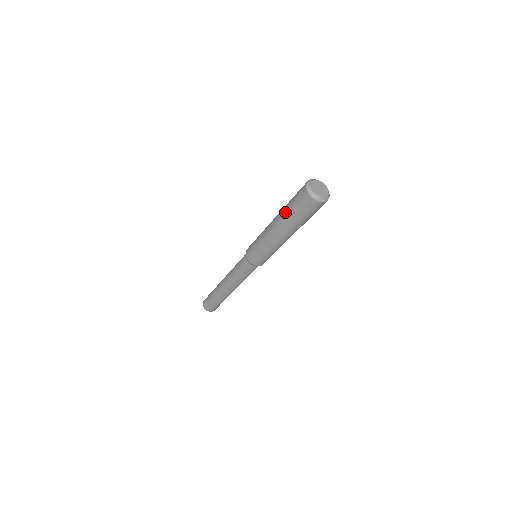
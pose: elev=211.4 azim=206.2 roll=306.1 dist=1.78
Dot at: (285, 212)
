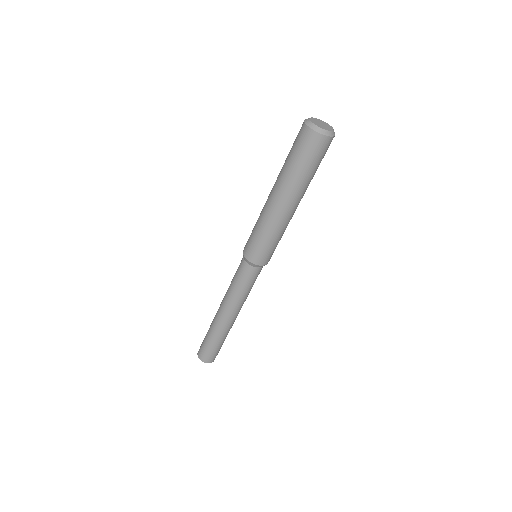
Dot at: (283, 167)
